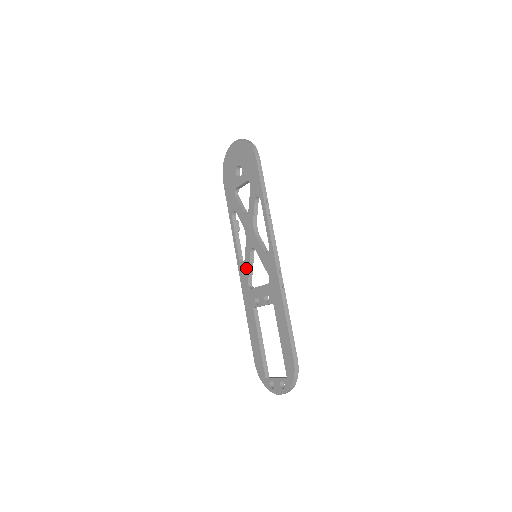
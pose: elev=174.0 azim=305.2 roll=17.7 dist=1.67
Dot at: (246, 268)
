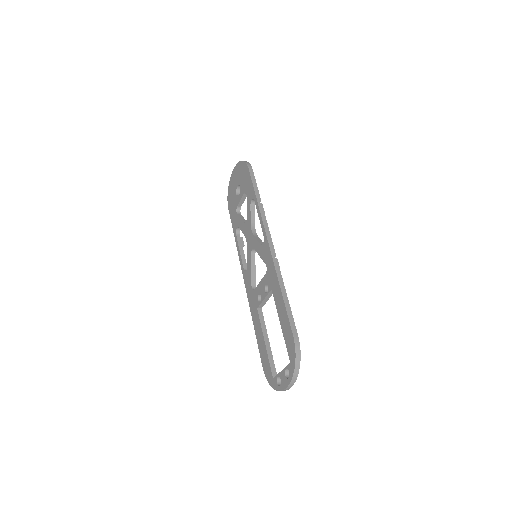
Dot at: (249, 272)
